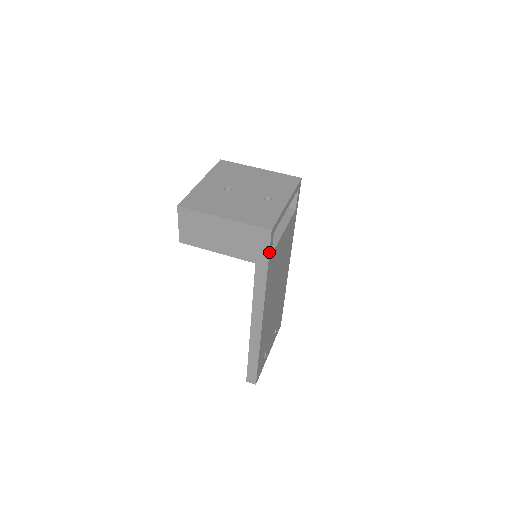
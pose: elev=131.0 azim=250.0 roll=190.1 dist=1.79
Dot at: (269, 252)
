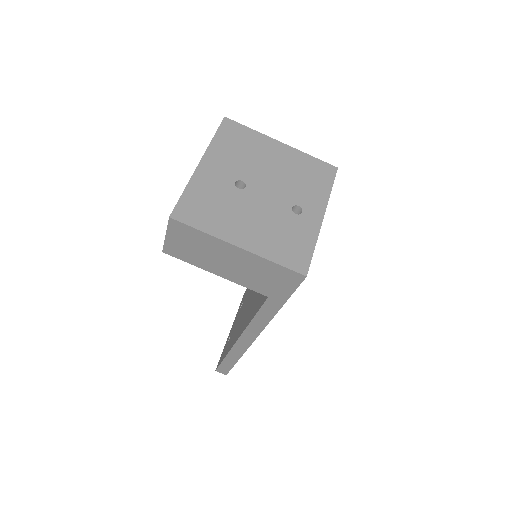
Dot at: occluded
